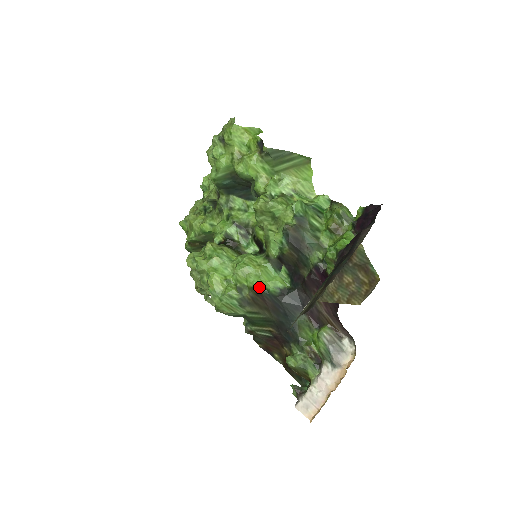
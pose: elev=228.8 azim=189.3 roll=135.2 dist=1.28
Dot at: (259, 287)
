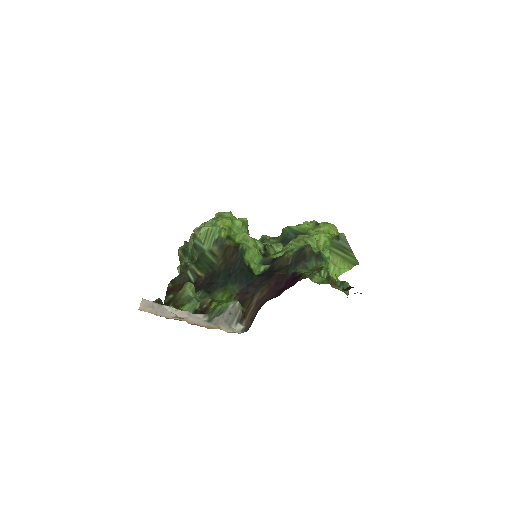
Dot at: (244, 246)
